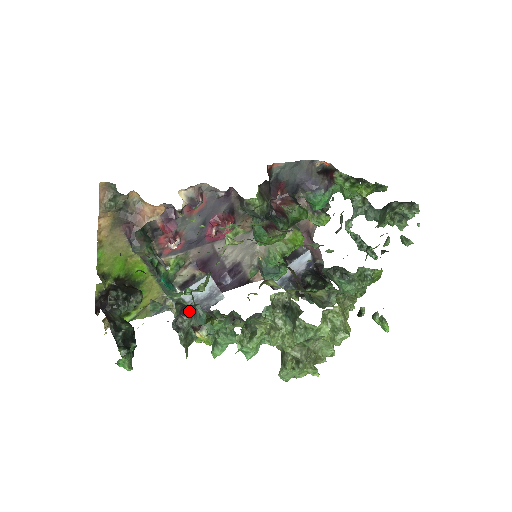
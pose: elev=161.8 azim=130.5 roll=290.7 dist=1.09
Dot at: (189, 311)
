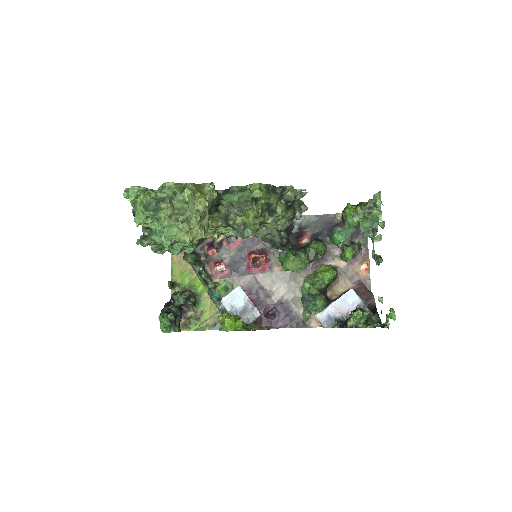
Dot at: occluded
